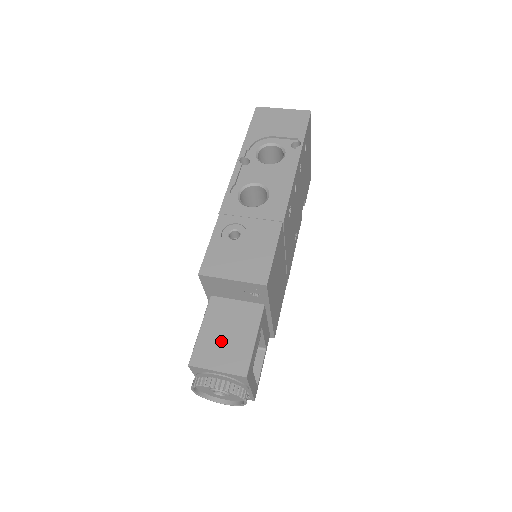
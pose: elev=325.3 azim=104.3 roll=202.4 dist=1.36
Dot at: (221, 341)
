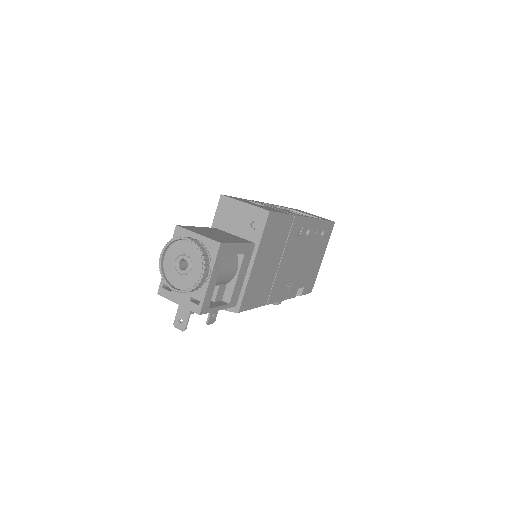
Dot at: (210, 233)
